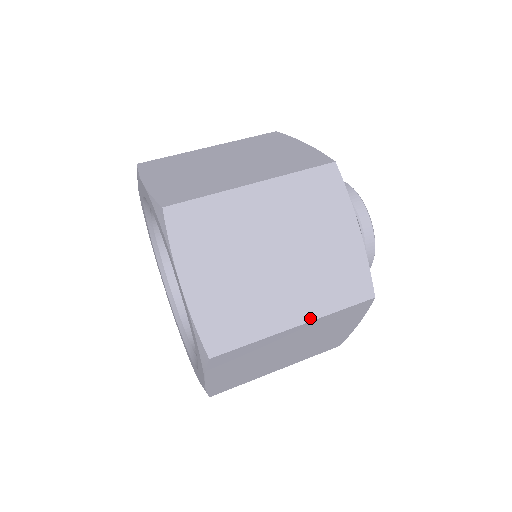
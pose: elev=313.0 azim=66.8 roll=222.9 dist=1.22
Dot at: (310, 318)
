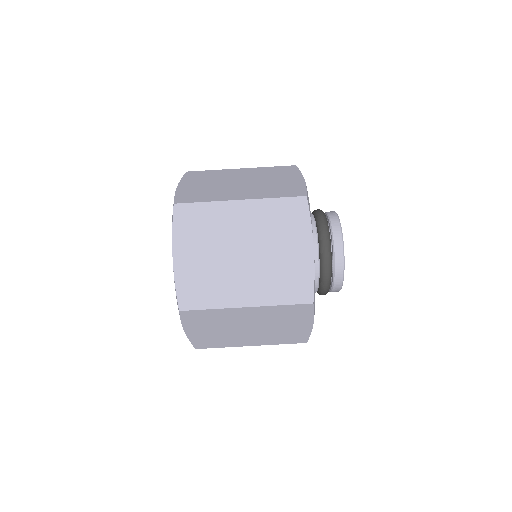
Dot at: occluded
